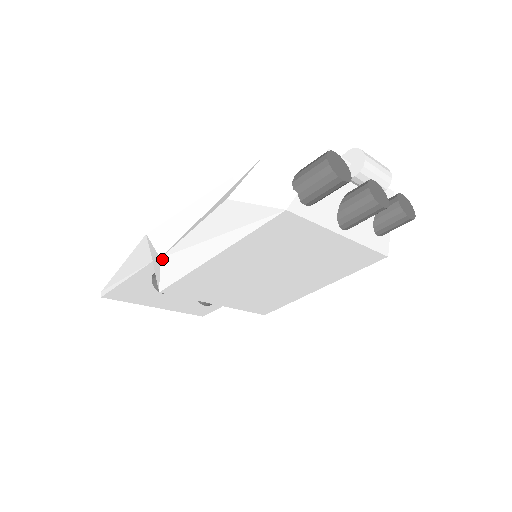
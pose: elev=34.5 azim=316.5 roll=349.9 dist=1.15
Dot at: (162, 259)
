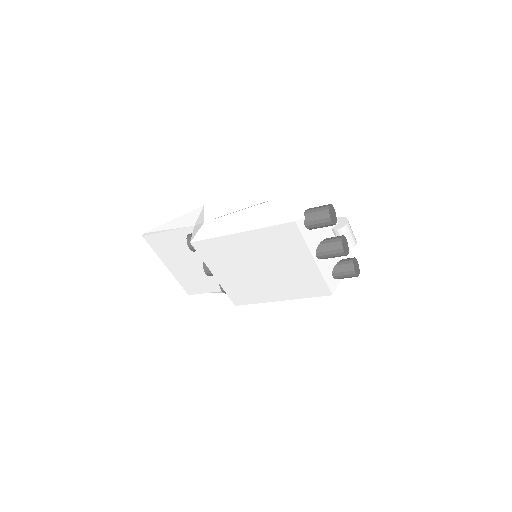
Dot at: (205, 223)
